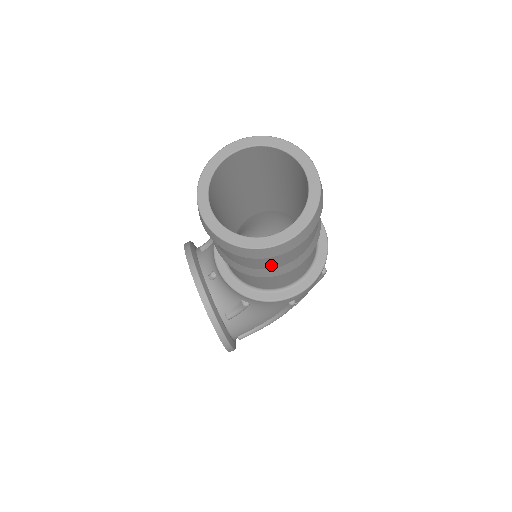
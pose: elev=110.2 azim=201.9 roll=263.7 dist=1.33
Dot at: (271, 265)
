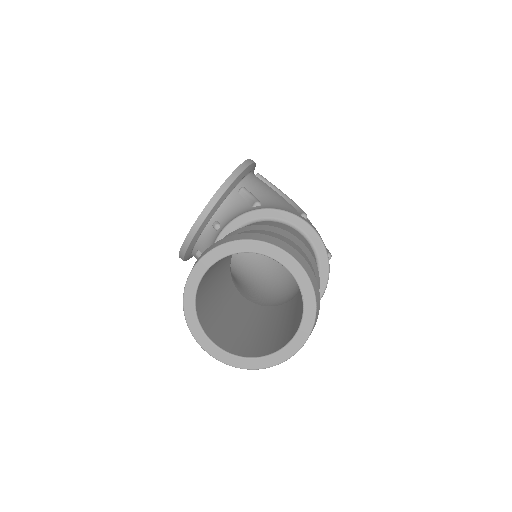
Dot at: occluded
